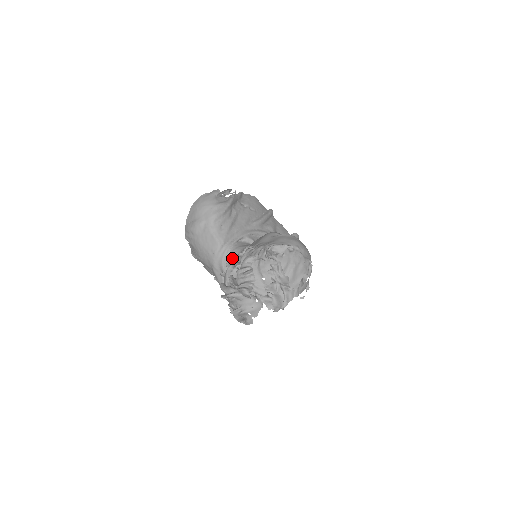
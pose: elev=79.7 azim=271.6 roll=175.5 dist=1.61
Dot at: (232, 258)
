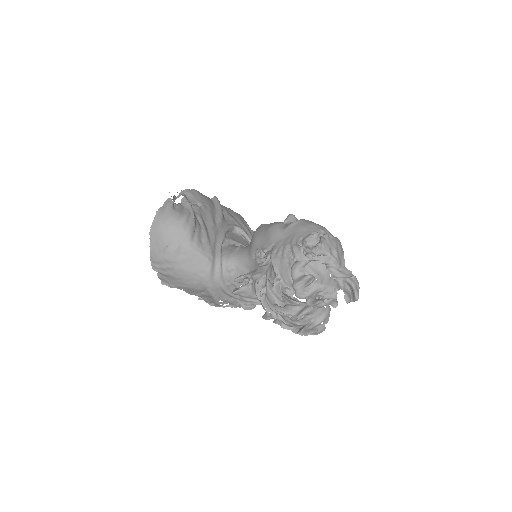
Dot at: (230, 270)
